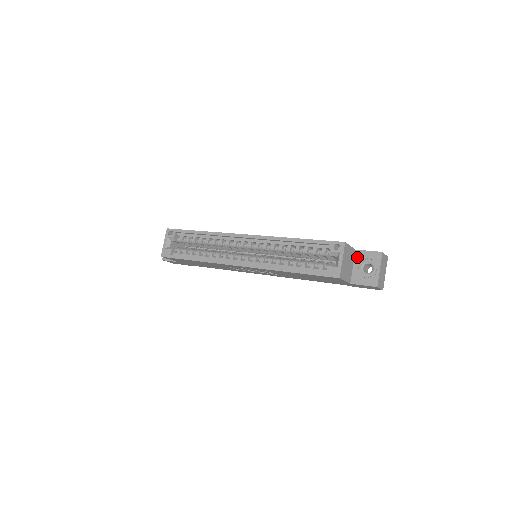
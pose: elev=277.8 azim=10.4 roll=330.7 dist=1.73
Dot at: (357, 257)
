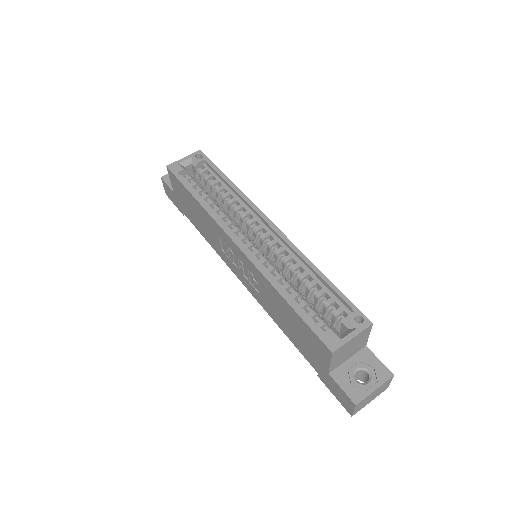
Dot at: (361, 354)
